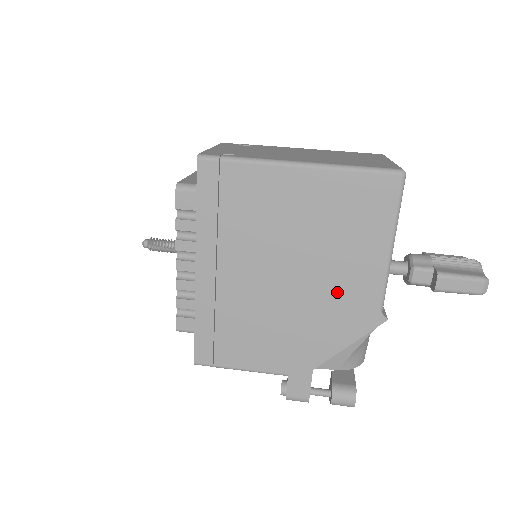
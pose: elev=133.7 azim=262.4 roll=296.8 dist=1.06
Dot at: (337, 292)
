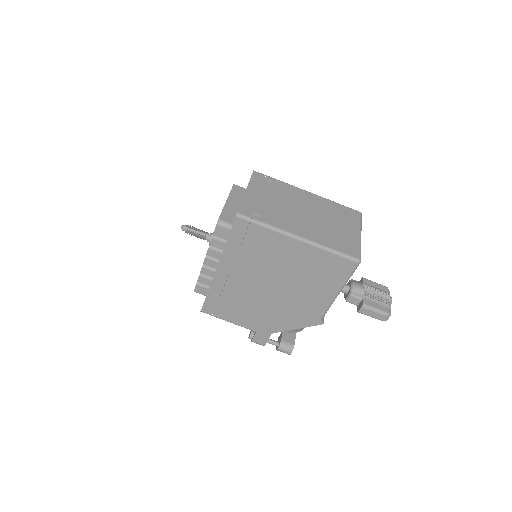
Dot at: (299, 304)
